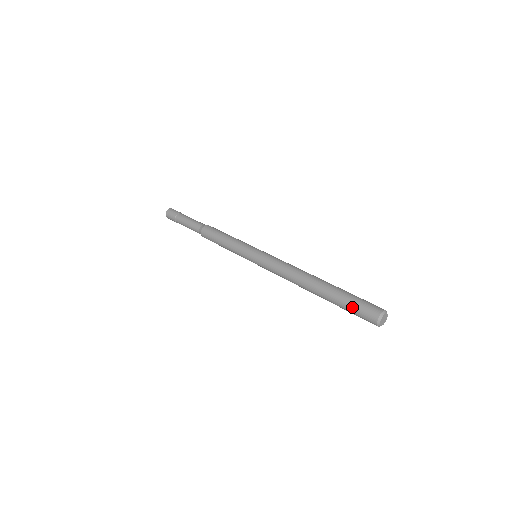
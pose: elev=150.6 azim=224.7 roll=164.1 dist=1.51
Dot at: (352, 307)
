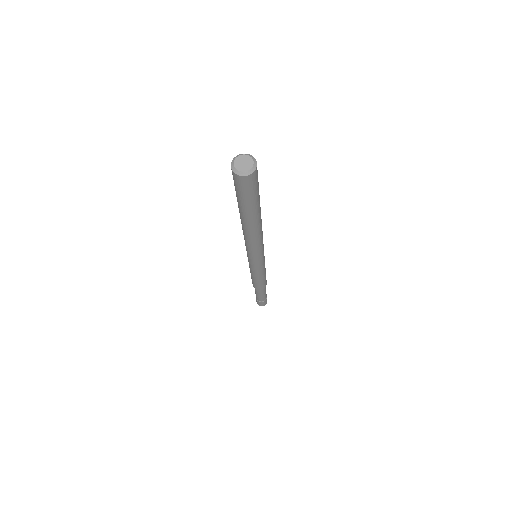
Dot at: (237, 193)
